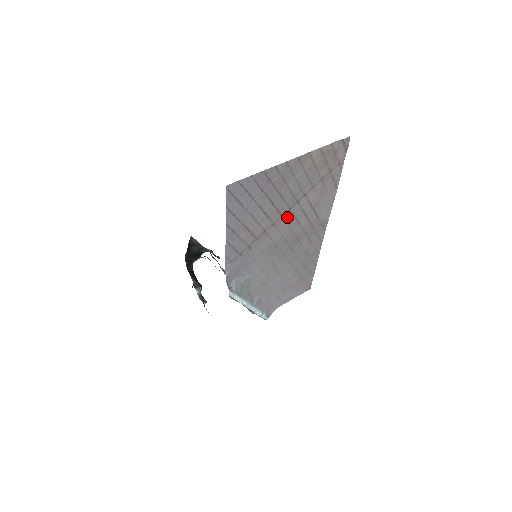
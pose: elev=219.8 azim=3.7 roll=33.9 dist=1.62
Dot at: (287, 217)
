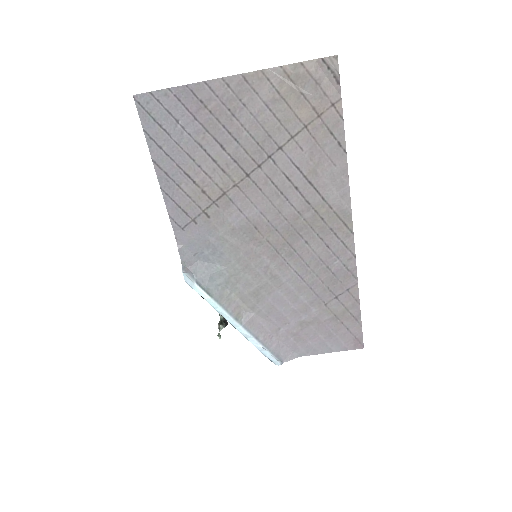
Dot at: (259, 180)
